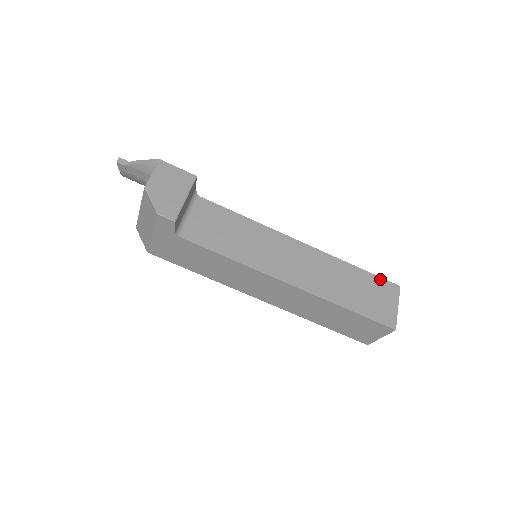
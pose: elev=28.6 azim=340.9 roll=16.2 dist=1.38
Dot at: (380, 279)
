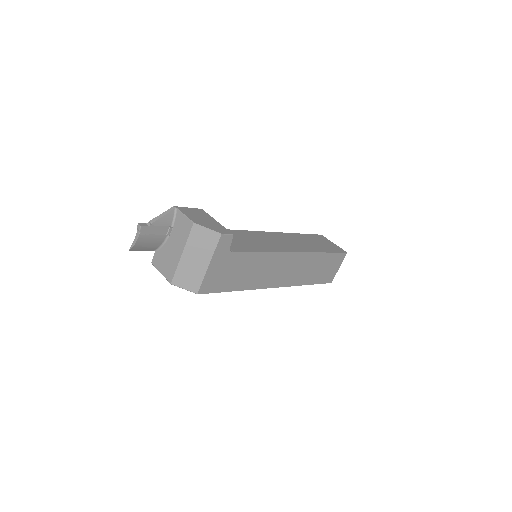
Dot at: (313, 235)
